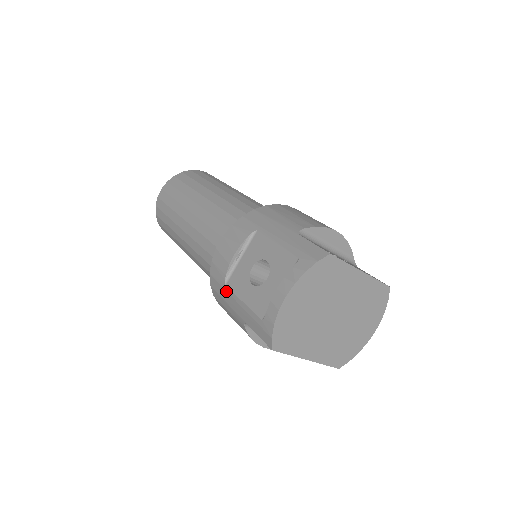
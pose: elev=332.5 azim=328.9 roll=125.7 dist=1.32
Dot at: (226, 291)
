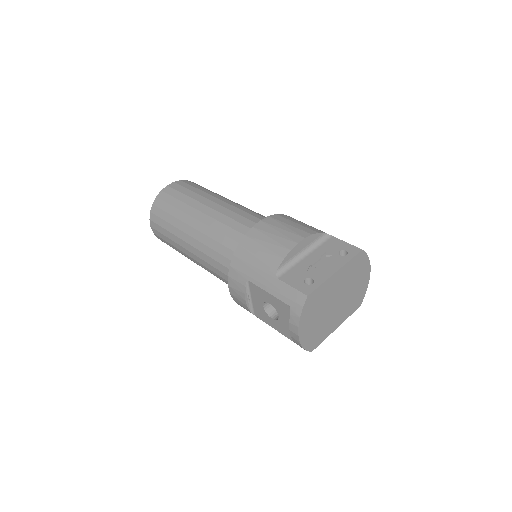
Dot at: occluded
